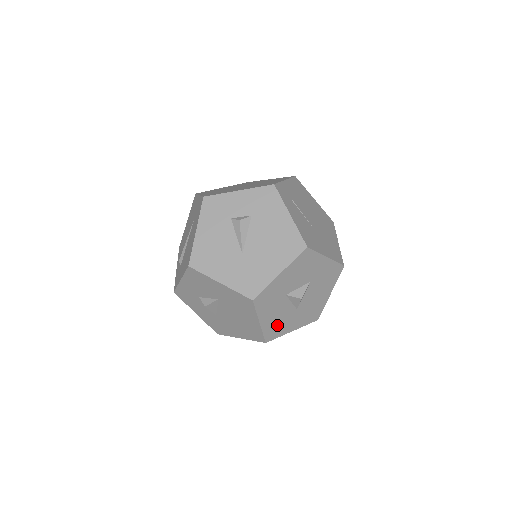
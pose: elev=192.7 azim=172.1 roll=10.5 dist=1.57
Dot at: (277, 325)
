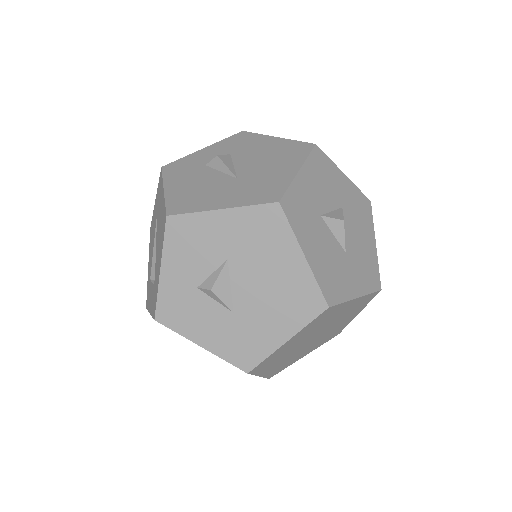
Dot at: (331, 274)
